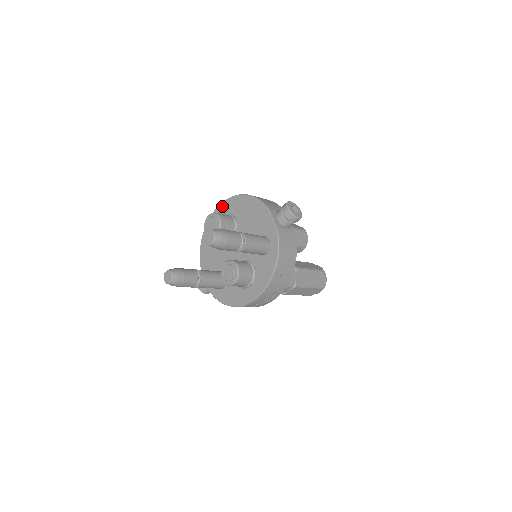
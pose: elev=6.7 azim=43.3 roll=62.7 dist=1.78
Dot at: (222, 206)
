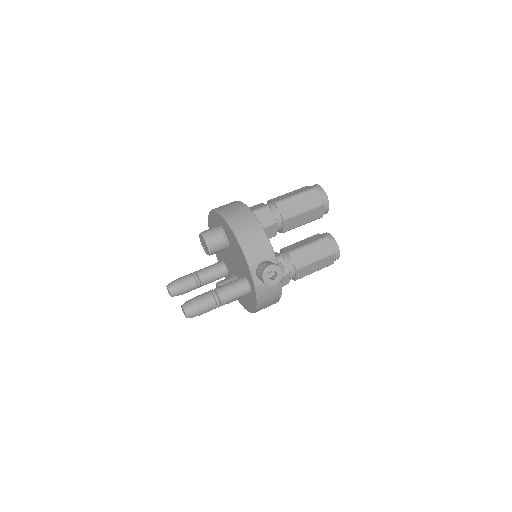
Dot at: (217, 215)
